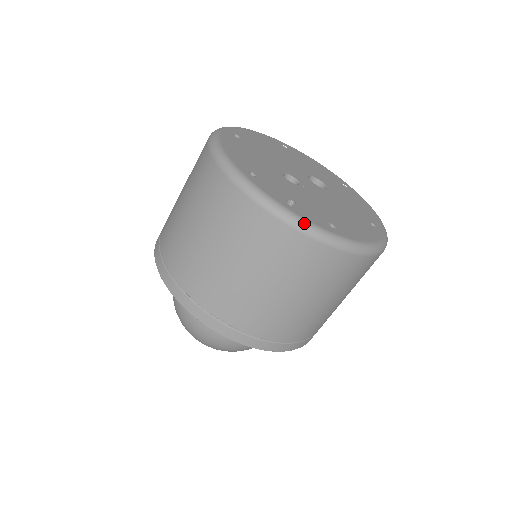
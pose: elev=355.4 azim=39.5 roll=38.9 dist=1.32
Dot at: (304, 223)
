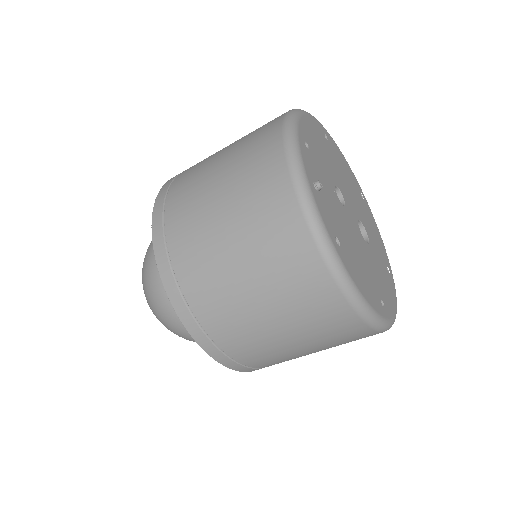
Dot at: (312, 204)
